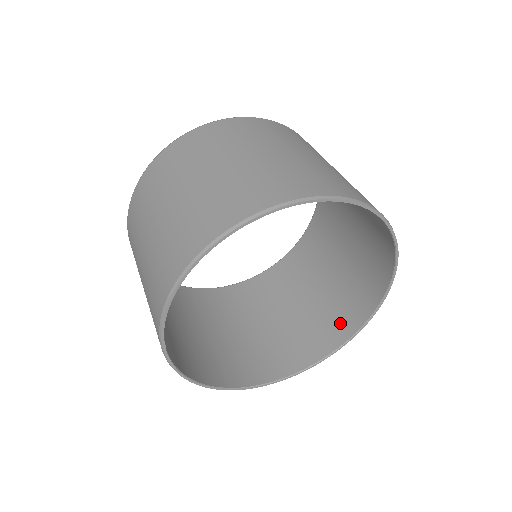
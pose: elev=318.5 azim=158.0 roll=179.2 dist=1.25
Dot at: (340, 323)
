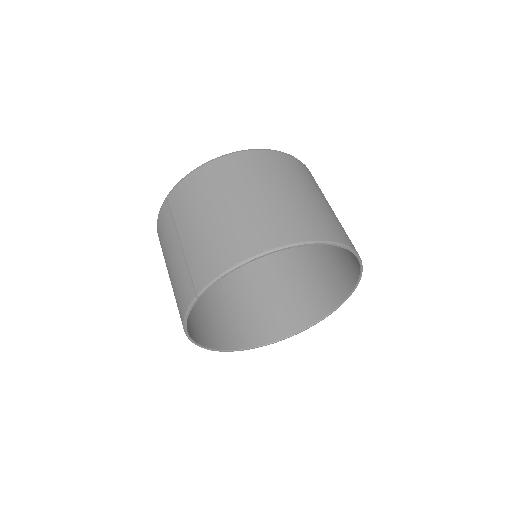
Dot at: (278, 326)
